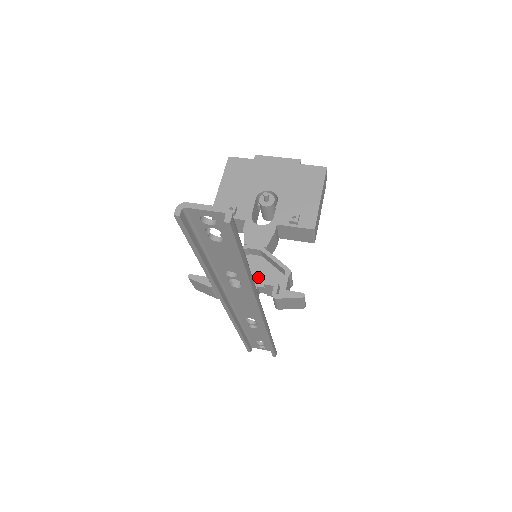
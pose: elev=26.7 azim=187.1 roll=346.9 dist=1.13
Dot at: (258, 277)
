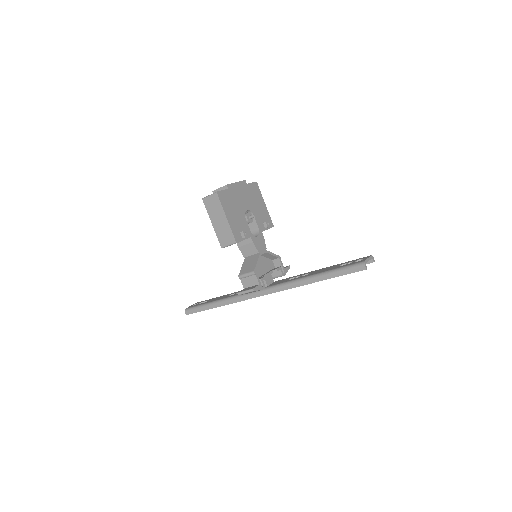
Dot at: (265, 268)
